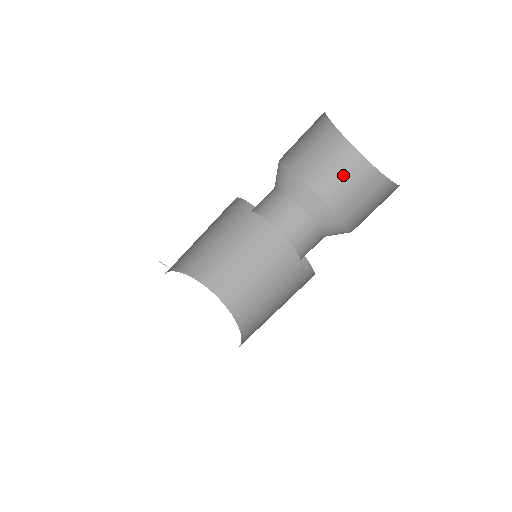
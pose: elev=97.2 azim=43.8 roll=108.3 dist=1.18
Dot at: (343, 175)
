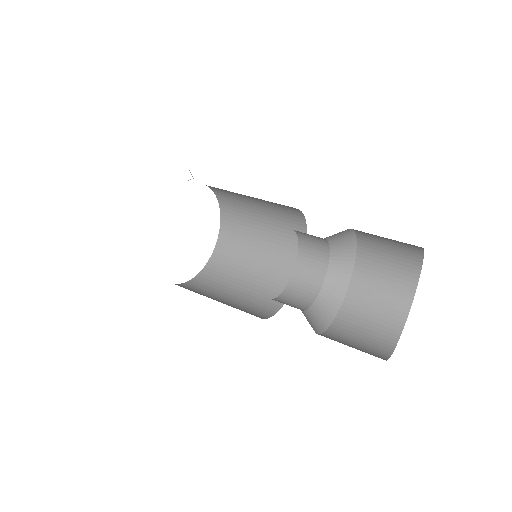
Dot at: (389, 271)
